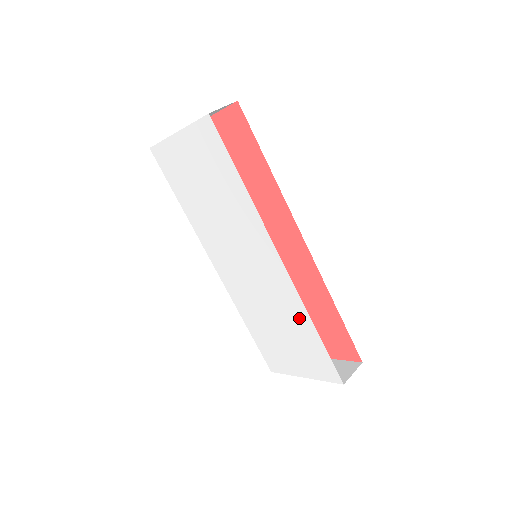
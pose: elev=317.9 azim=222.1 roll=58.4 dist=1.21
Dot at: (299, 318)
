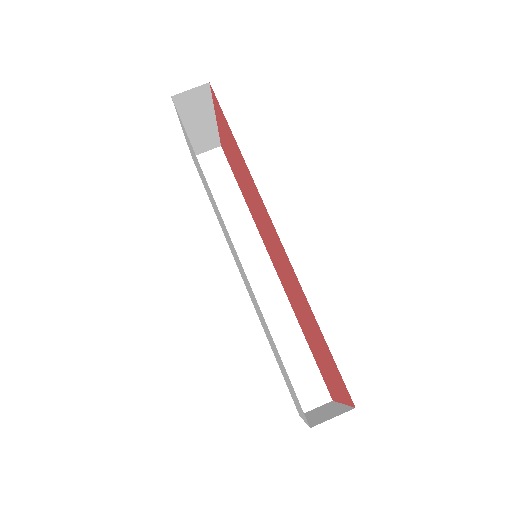
Dot at: (266, 325)
